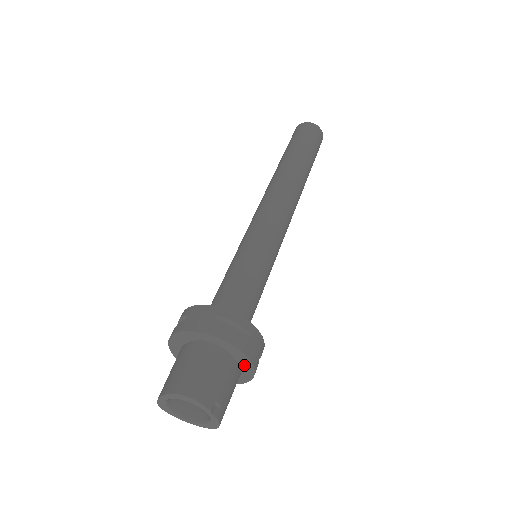
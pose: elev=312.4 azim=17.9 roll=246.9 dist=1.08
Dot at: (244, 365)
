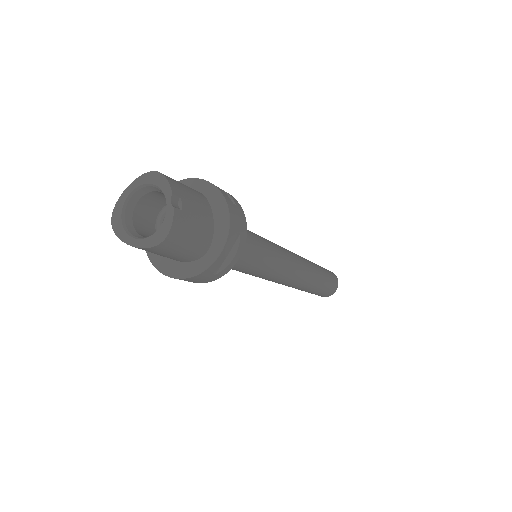
Dot at: (220, 223)
